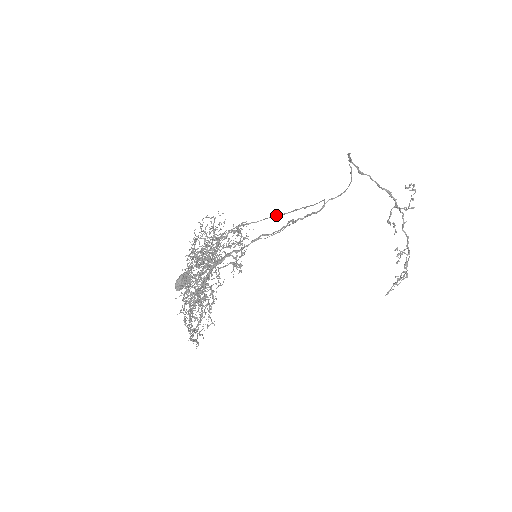
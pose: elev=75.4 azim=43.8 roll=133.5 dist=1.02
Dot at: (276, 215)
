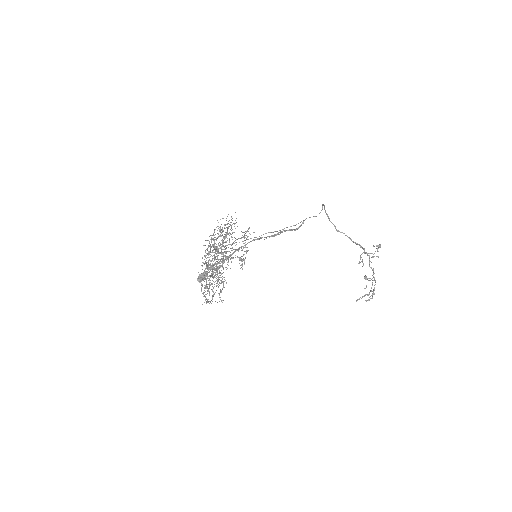
Dot at: (271, 232)
